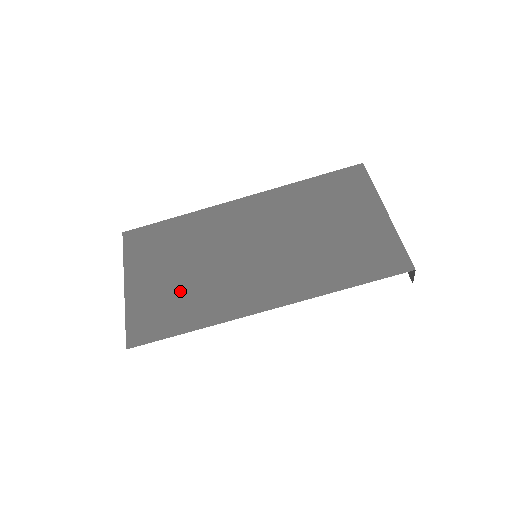
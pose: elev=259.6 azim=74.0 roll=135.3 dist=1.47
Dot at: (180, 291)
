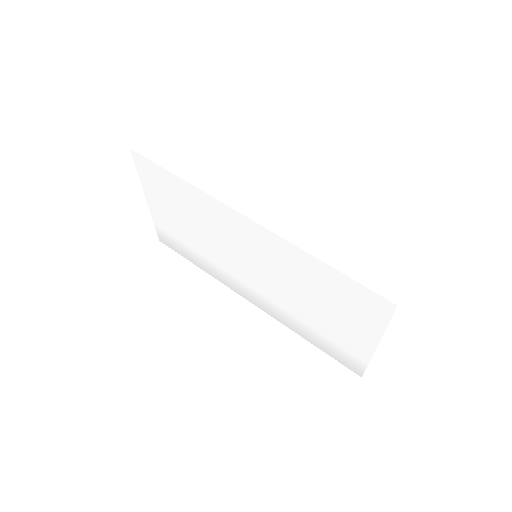
Dot at: occluded
